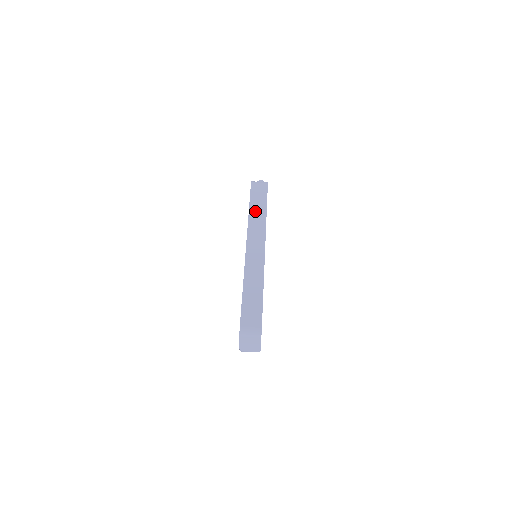
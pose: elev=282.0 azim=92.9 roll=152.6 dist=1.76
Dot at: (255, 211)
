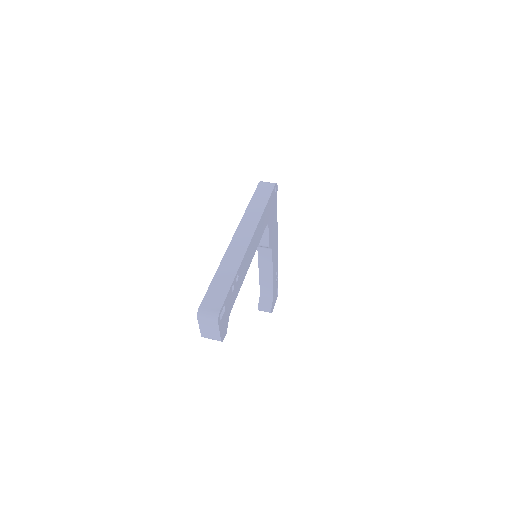
Dot at: (253, 207)
